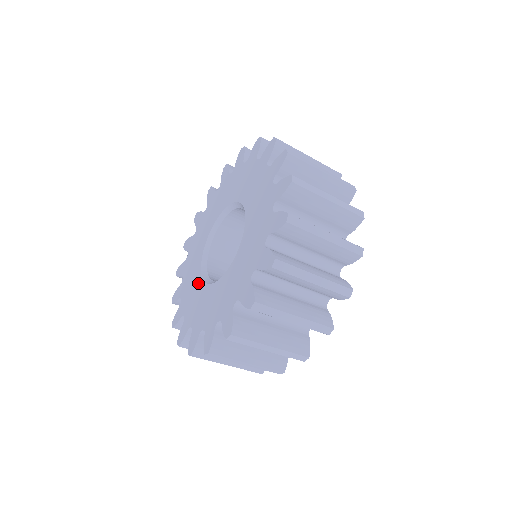
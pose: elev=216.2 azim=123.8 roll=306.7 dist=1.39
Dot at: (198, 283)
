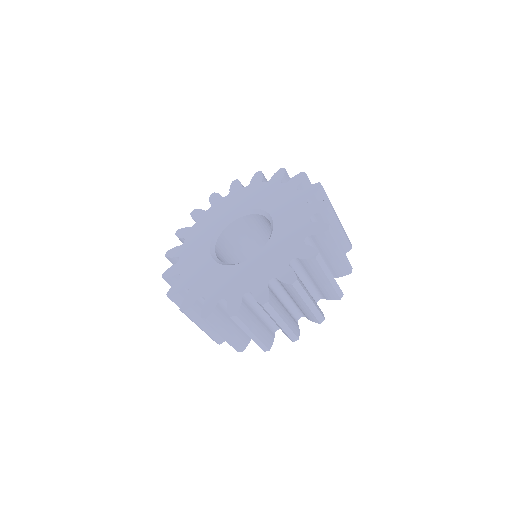
Dot at: (205, 246)
